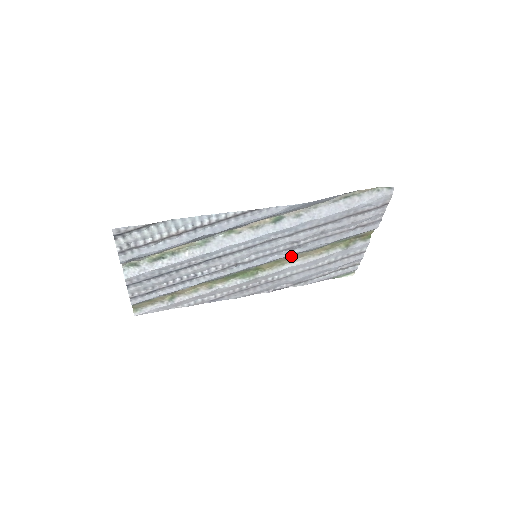
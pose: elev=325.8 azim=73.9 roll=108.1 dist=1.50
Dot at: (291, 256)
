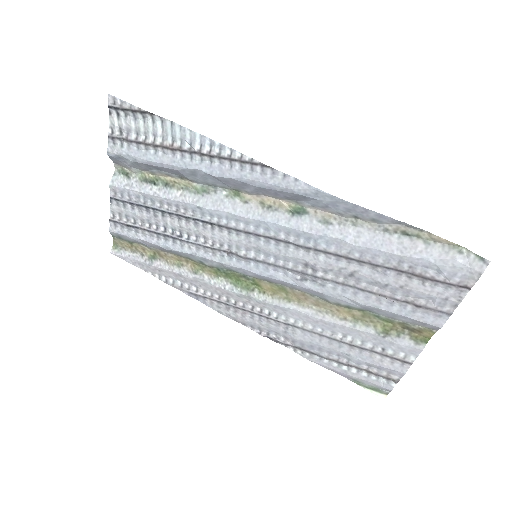
Dot at: (303, 293)
